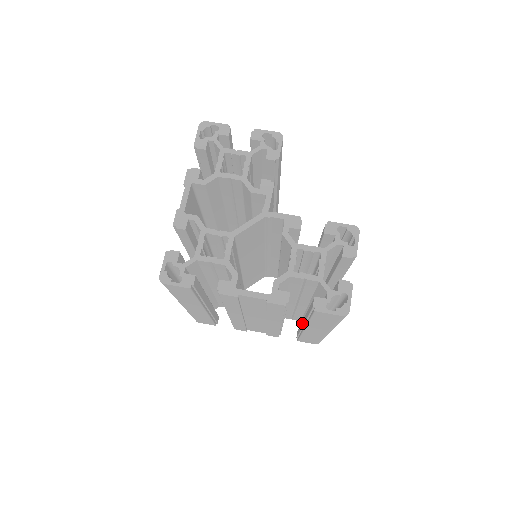
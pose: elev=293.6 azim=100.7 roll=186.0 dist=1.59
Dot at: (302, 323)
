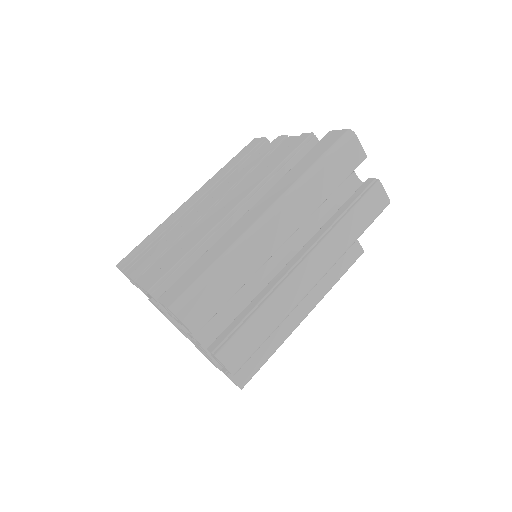
Dot at: occluded
